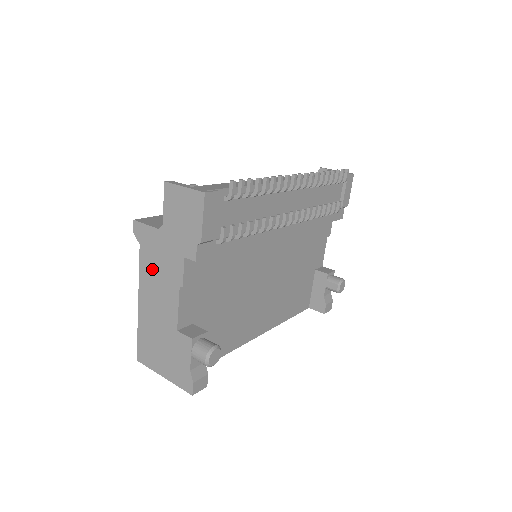
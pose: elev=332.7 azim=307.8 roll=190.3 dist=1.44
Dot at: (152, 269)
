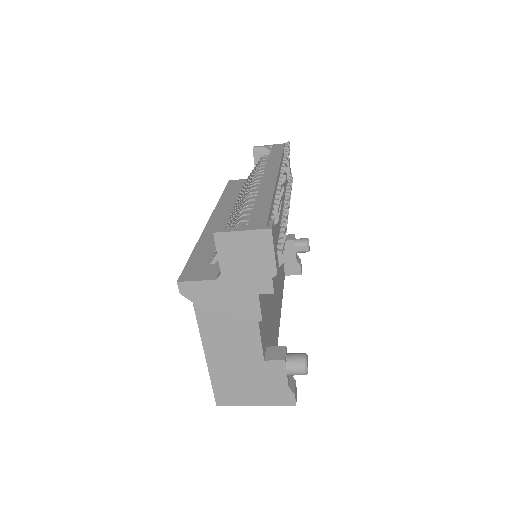
Dot at: (217, 319)
